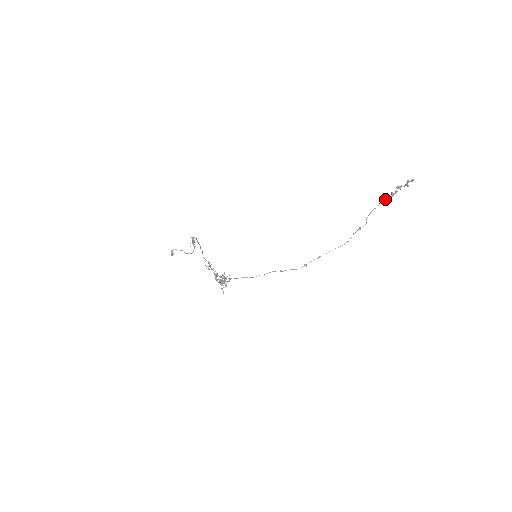
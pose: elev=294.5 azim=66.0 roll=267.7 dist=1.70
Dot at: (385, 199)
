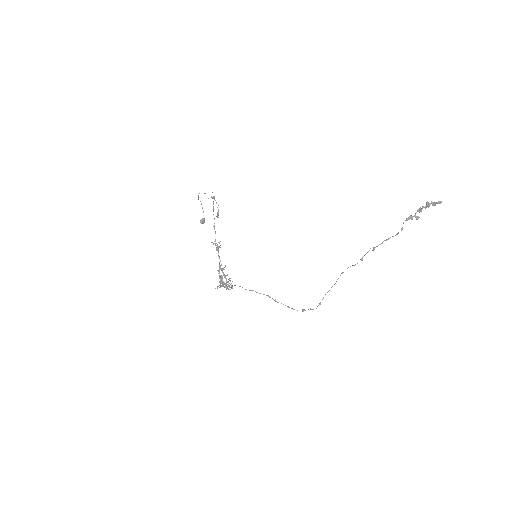
Dot at: occluded
